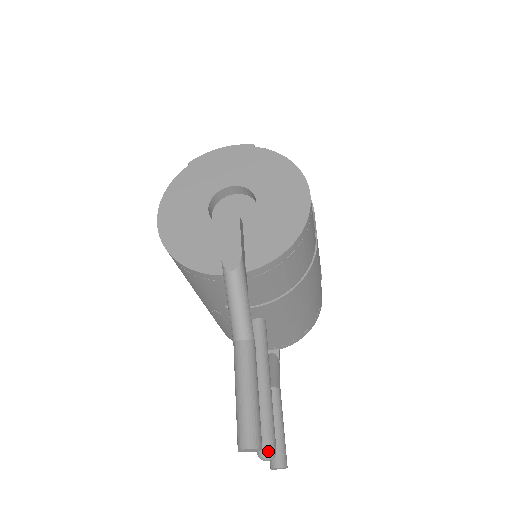
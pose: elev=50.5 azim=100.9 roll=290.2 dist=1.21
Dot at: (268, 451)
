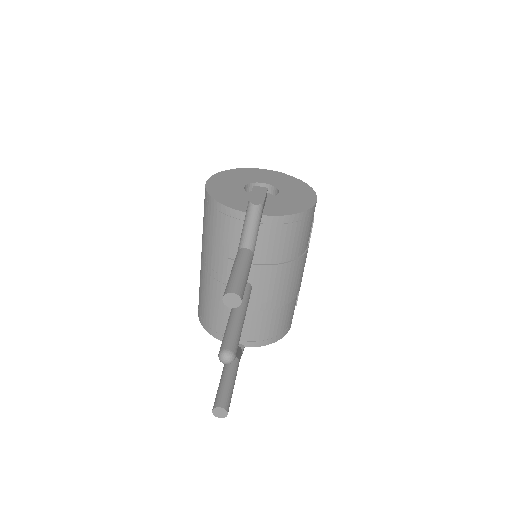
Dot at: (230, 351)
